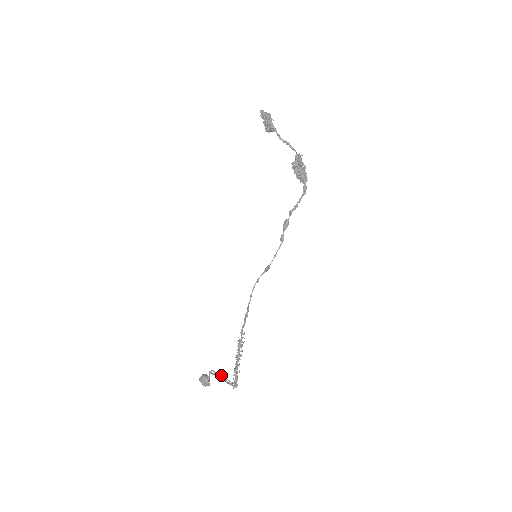
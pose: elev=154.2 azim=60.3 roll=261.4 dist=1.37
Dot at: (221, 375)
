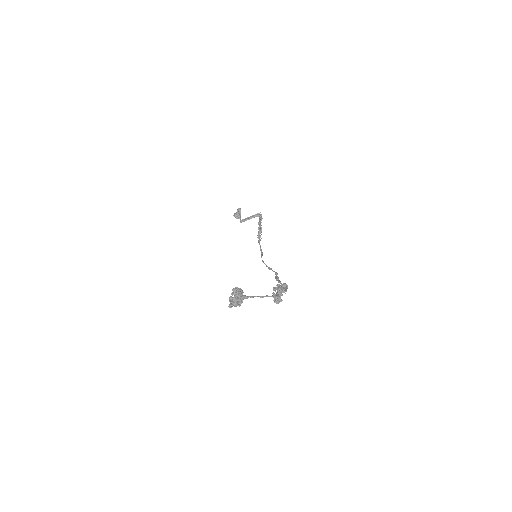
Dot at: (248, 217)
